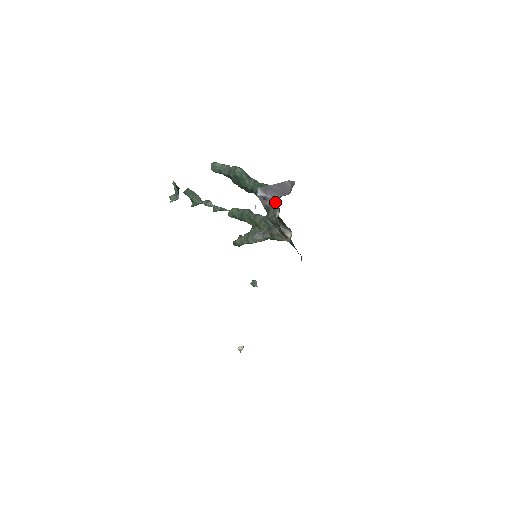
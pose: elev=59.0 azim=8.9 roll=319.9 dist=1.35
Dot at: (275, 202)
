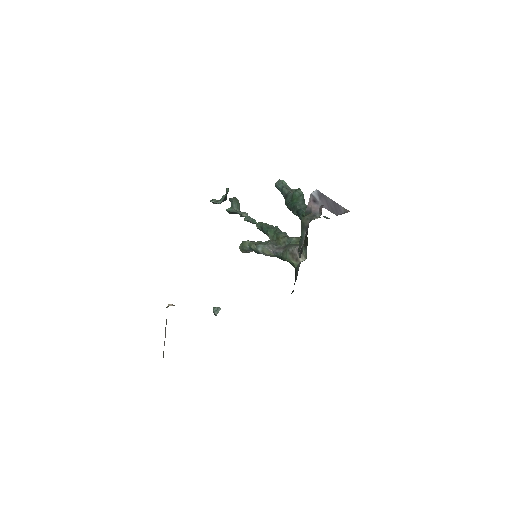
Dot at: (322, 207)
